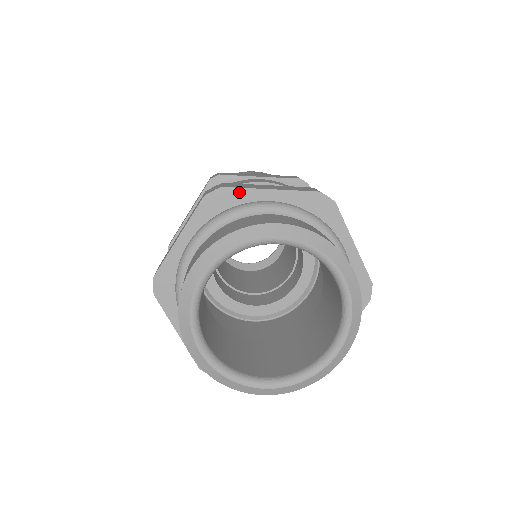
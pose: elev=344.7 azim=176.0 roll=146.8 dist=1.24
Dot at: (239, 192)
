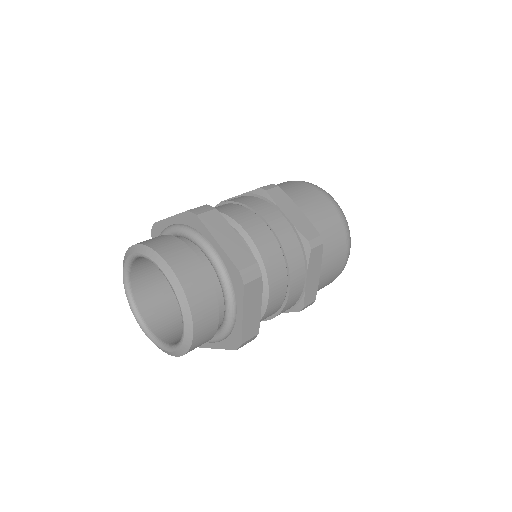
Dot at: (203, 226)
